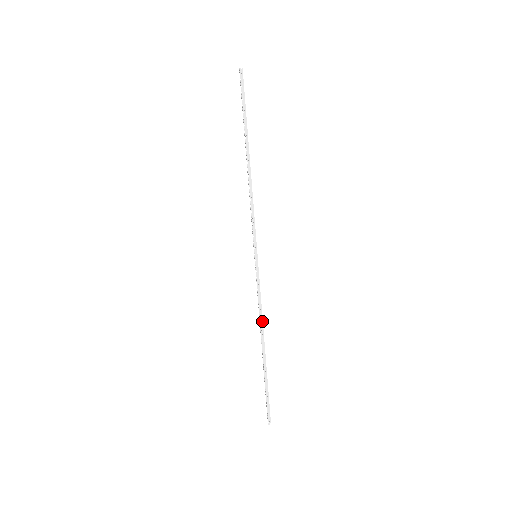
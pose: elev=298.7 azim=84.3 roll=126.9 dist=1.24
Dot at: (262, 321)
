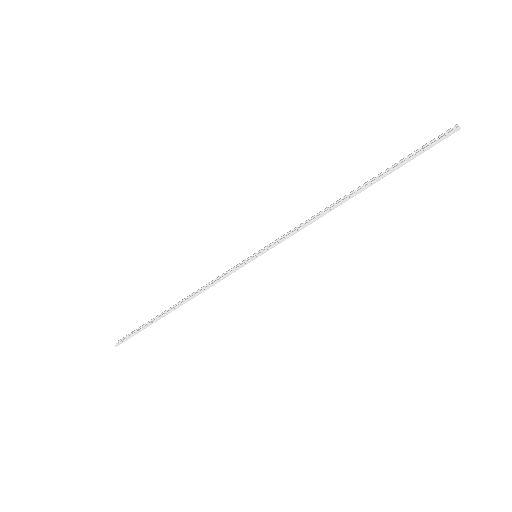
Dot at: (198, 294)
